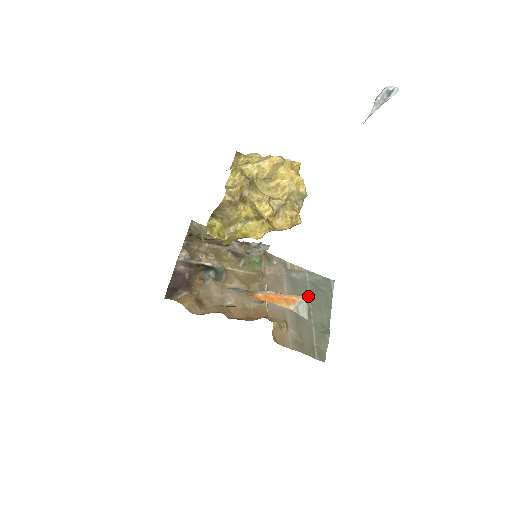
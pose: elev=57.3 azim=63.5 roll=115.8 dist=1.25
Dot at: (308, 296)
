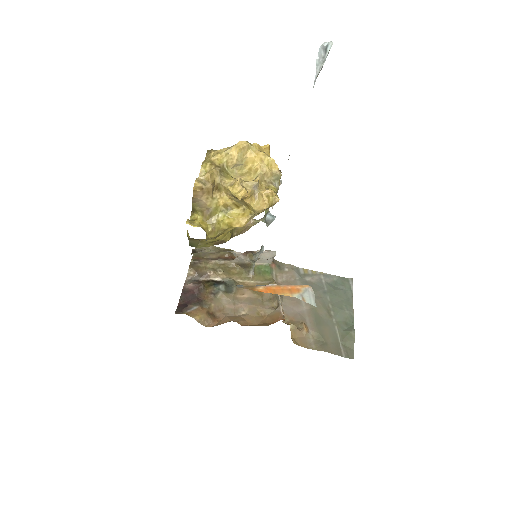
Dot at: (326, 297)
